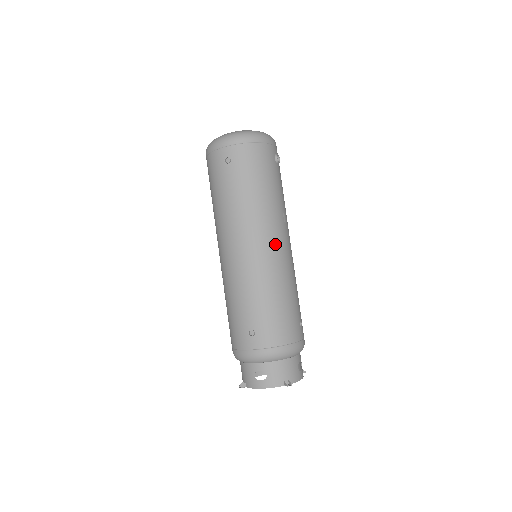
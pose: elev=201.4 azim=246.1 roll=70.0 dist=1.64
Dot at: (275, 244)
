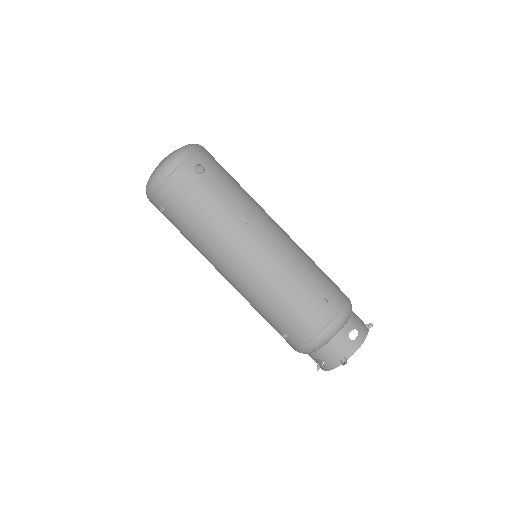
Dot at: (248, 254)
